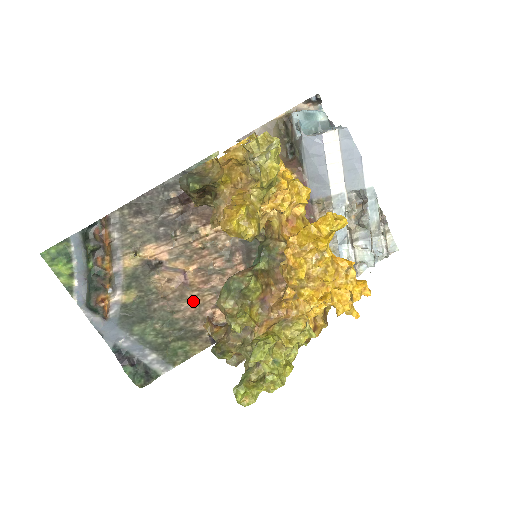
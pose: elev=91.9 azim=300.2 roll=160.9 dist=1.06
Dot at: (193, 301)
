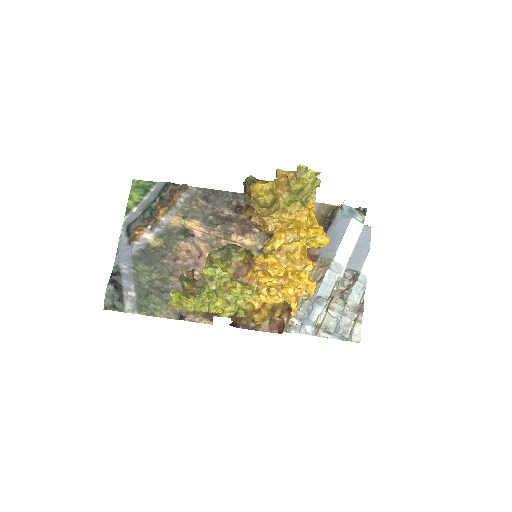
Dot at: occluded
